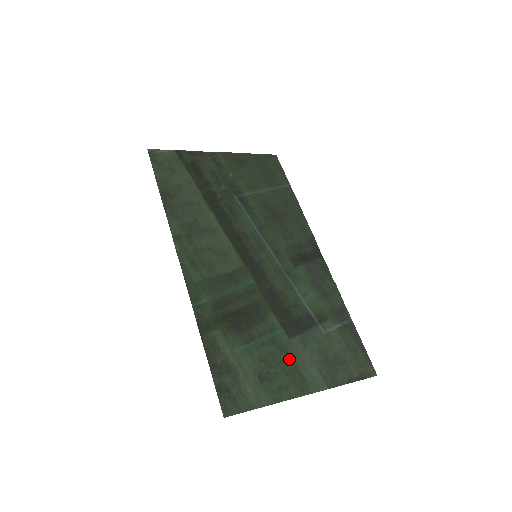
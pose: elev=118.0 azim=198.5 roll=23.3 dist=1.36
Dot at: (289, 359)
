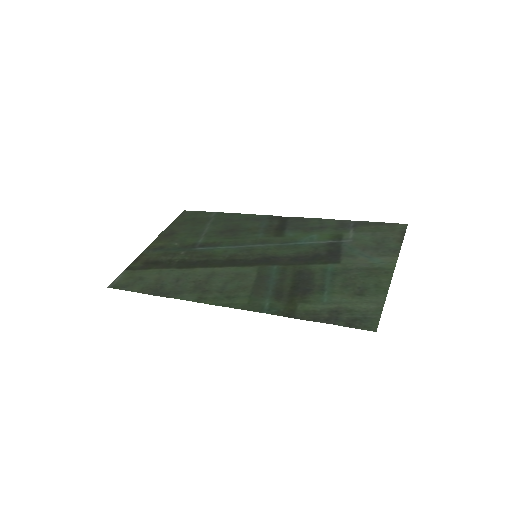
Dot at: (357, 270)
